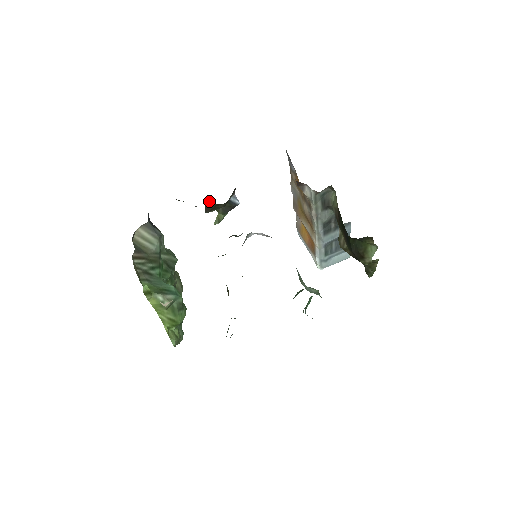
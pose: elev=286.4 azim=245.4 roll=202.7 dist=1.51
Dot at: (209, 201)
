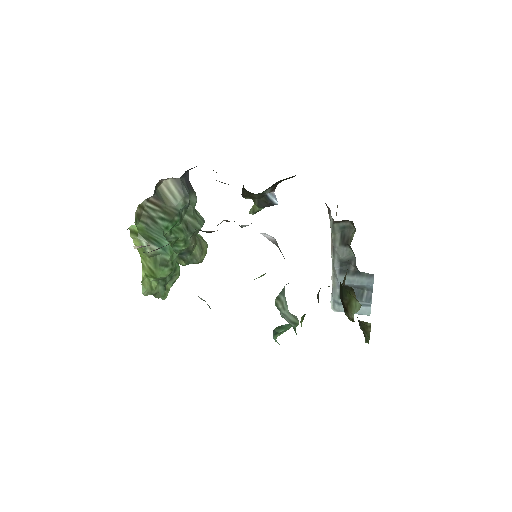
Dot at: occluded
